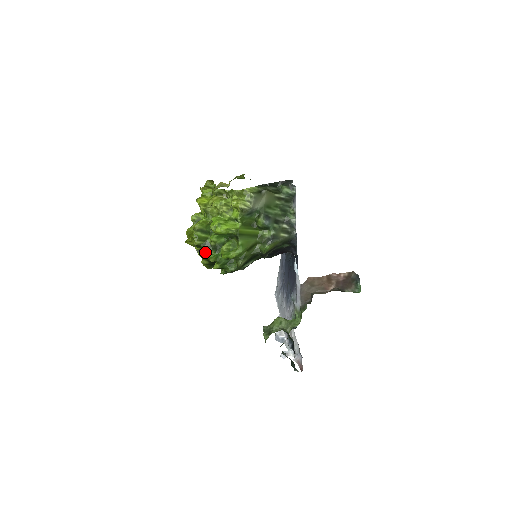
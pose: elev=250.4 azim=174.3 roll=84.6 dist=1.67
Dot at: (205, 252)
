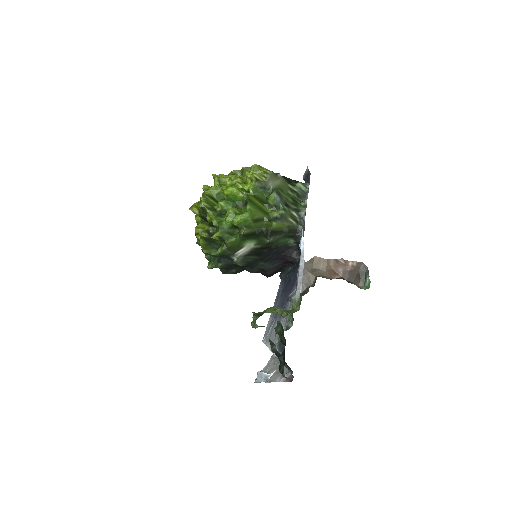
Dot at: (209, 217)
